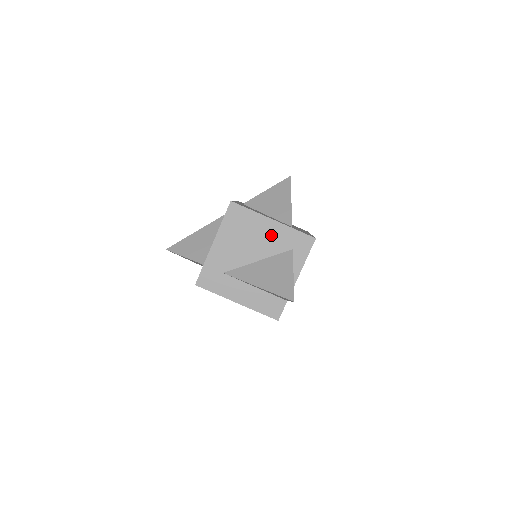
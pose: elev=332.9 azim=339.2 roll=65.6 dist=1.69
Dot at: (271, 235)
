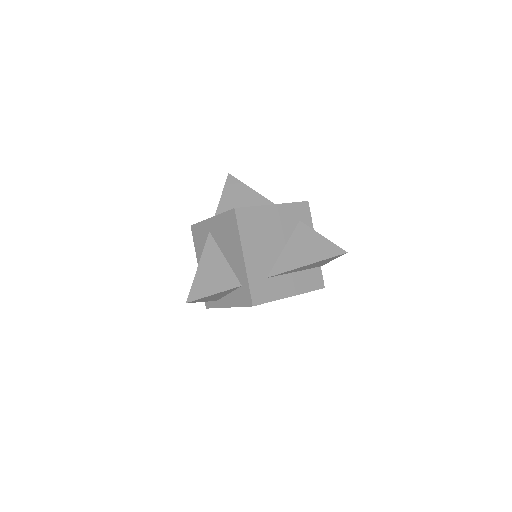
Dot at: (280, 219)
